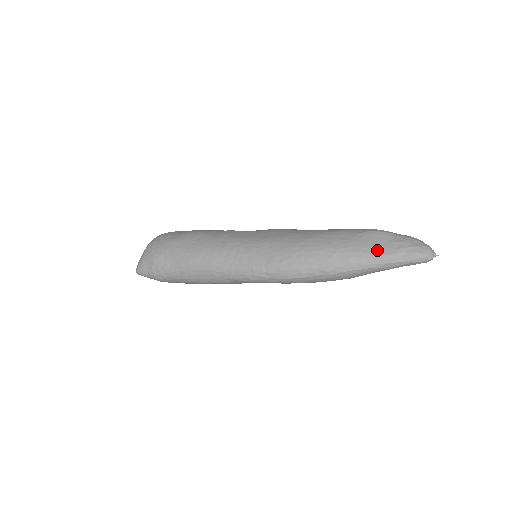
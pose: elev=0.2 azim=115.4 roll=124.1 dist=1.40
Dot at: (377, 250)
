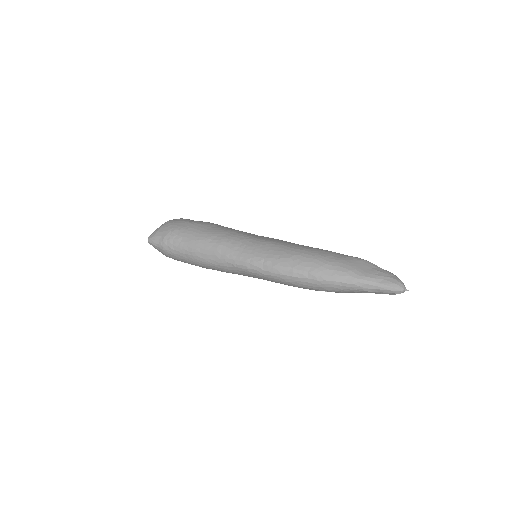
Dot at: (361, 271)
